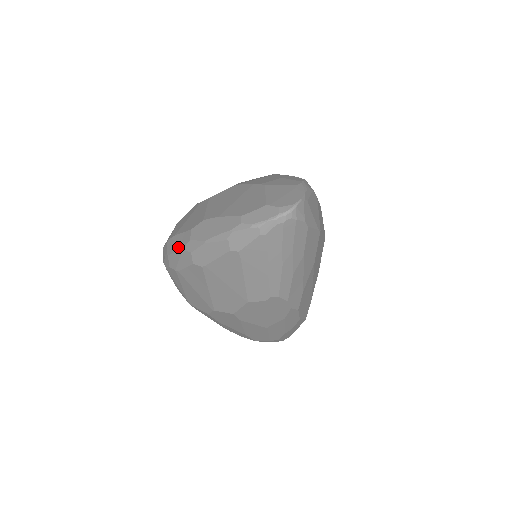
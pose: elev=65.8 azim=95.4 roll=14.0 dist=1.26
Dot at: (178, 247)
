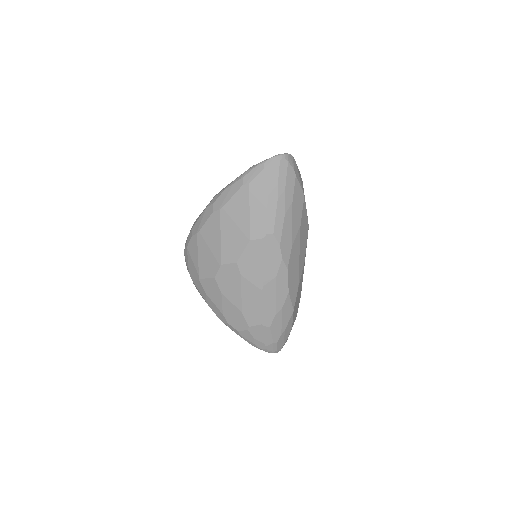
Dot at: (203, 212)
